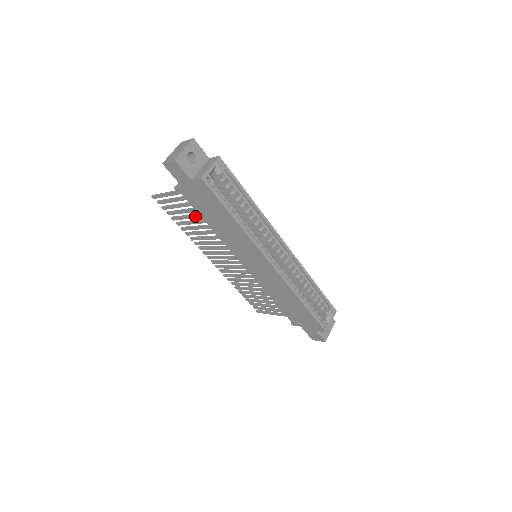
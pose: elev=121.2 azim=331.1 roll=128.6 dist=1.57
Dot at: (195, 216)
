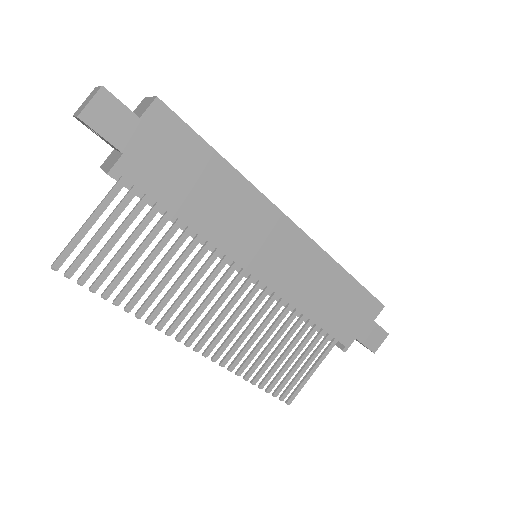
Dot at: (150, 237)
